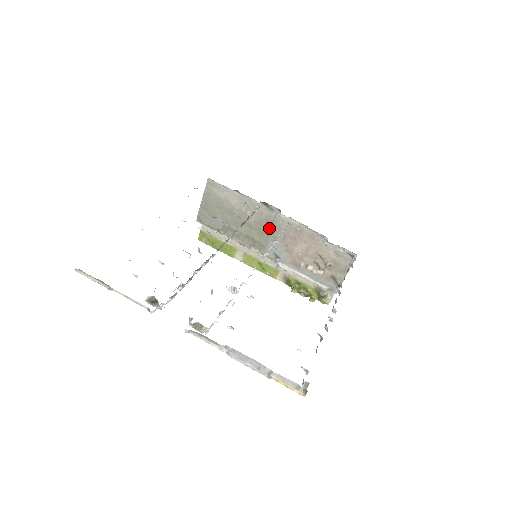
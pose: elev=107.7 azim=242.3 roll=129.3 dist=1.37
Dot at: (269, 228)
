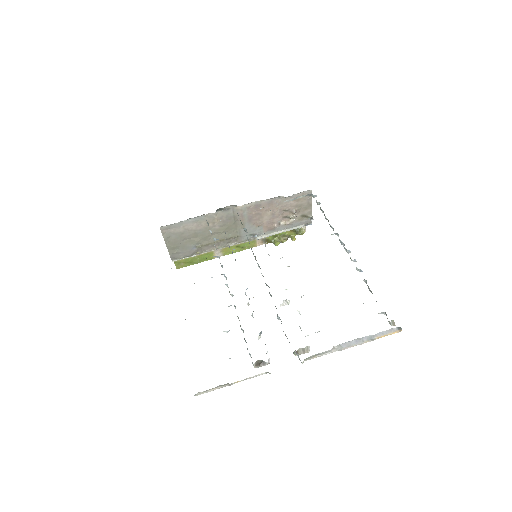
Dot at: (234, 222)
